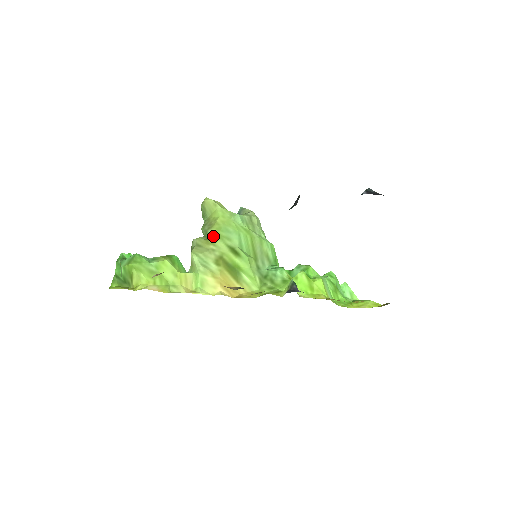
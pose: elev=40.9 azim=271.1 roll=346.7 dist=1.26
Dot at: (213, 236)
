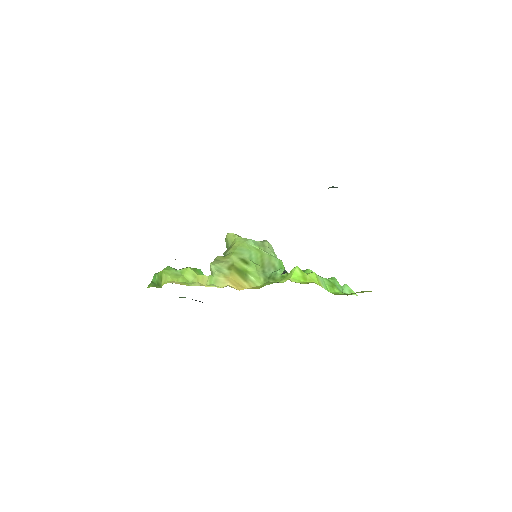
Dot at: (229, 254)
